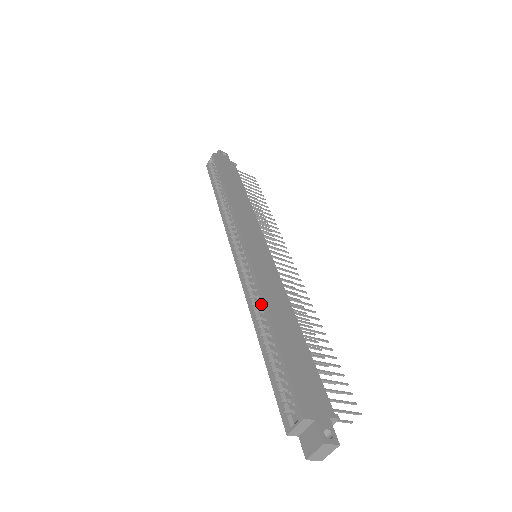
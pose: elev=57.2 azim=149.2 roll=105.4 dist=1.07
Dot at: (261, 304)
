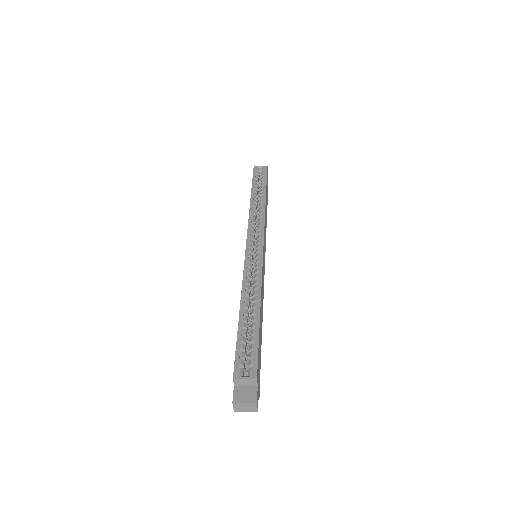
Dot at: (256, 289)
